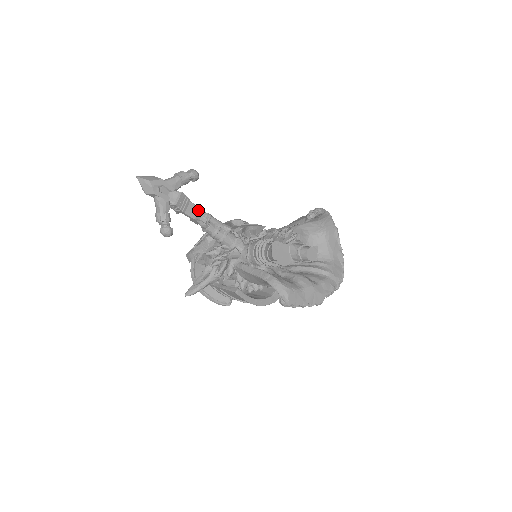
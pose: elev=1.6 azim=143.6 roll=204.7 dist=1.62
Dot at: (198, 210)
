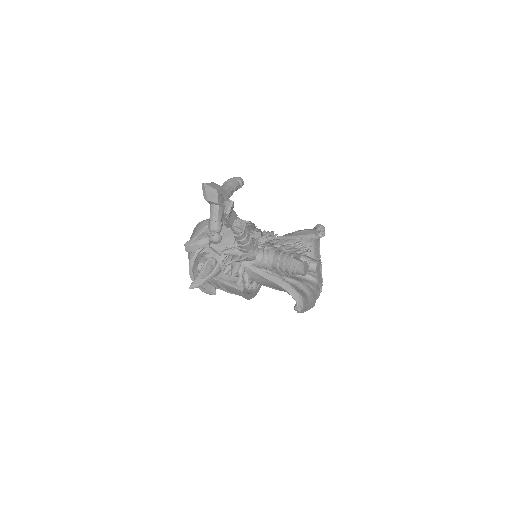
Dot at: (235, 216)
